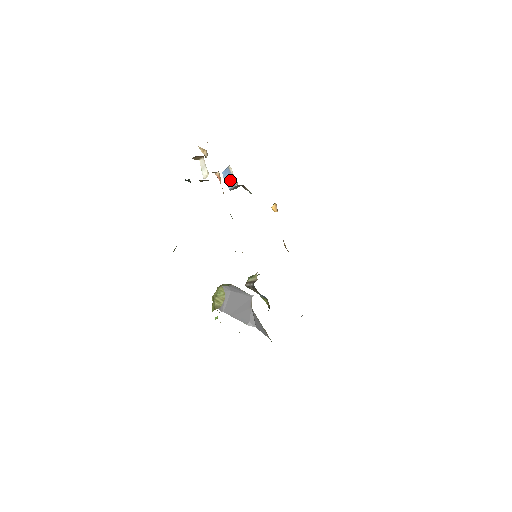
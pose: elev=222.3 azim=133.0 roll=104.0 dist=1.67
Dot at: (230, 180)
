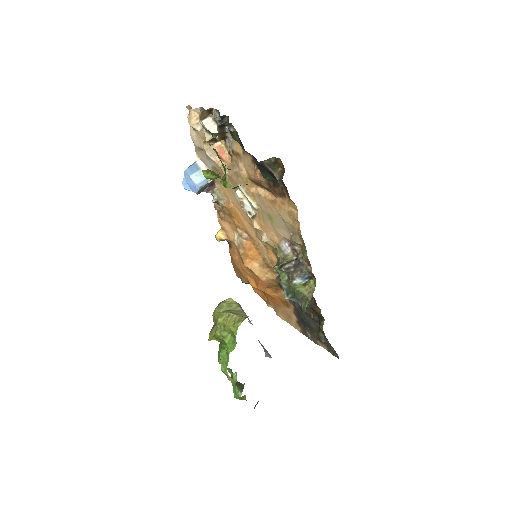
Dot at: (200, 176)
